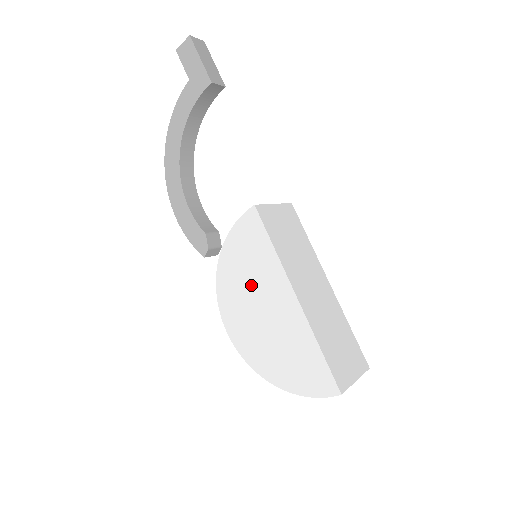
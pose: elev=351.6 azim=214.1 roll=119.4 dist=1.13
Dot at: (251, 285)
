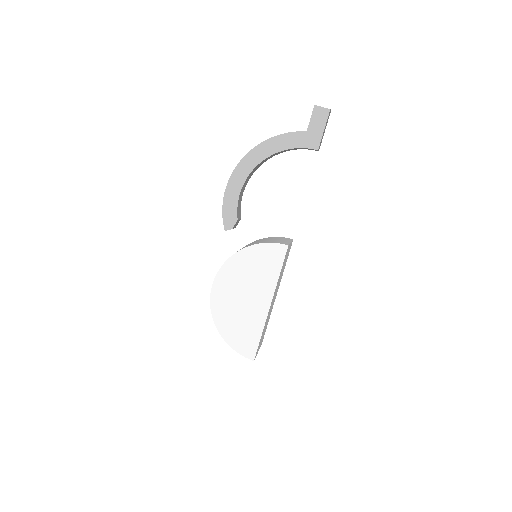
Dot at: (250, 279)
